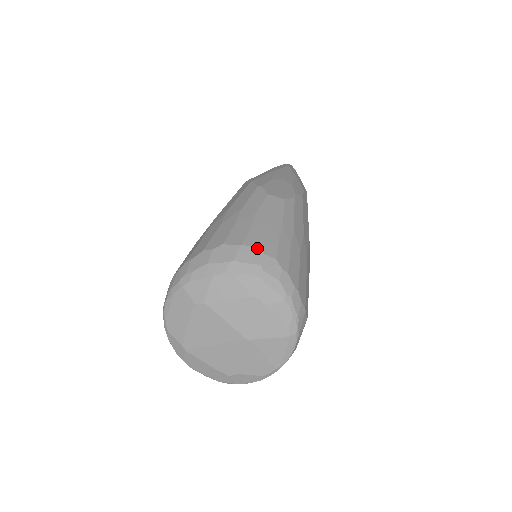
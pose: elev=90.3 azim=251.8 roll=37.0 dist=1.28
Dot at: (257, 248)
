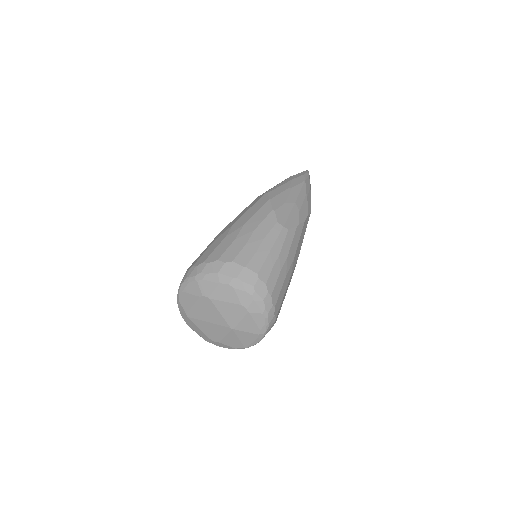
Dot at: (255, 273)
